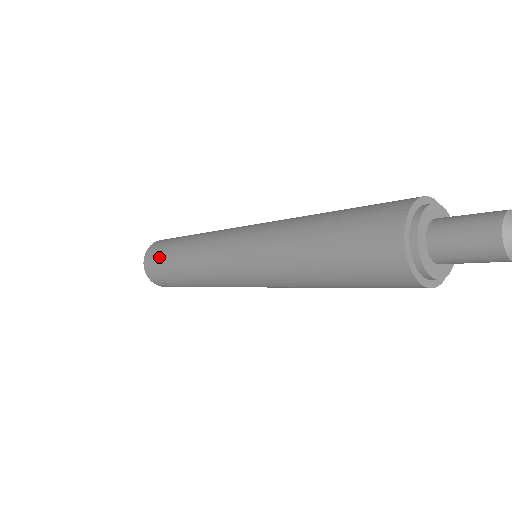
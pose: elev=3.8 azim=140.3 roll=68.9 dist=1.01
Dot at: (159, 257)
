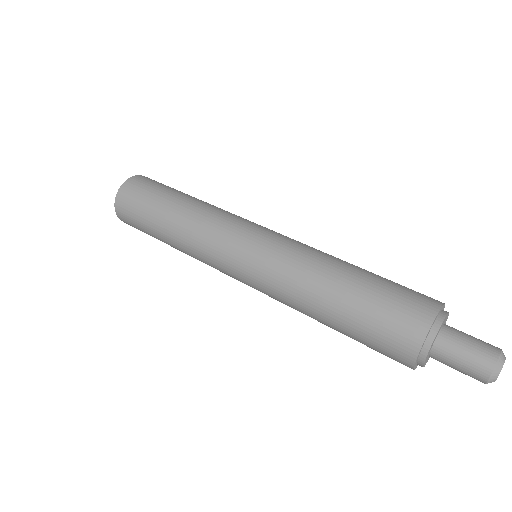
Dot at: (138, 220)
